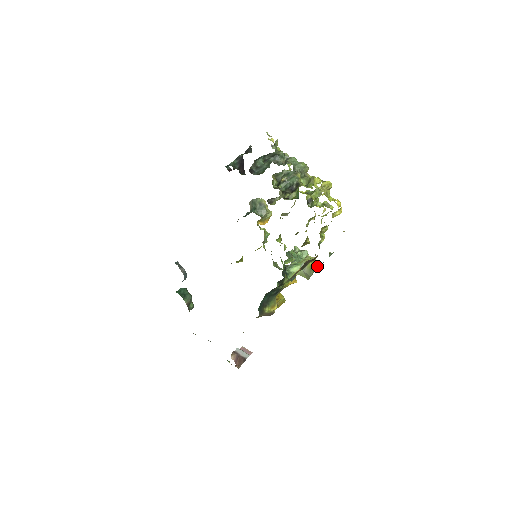
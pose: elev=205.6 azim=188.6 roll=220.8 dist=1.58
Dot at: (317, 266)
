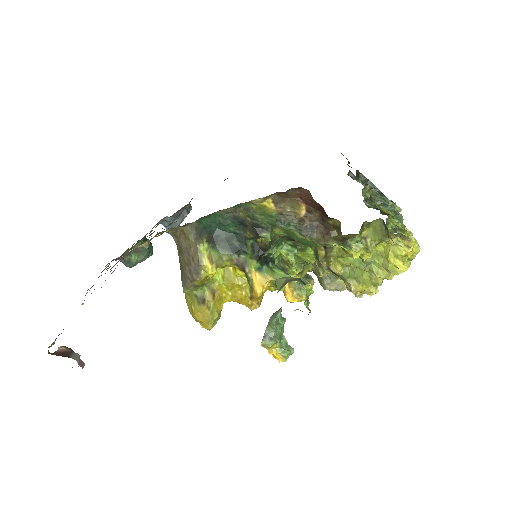
Dot at: (307, 290)
